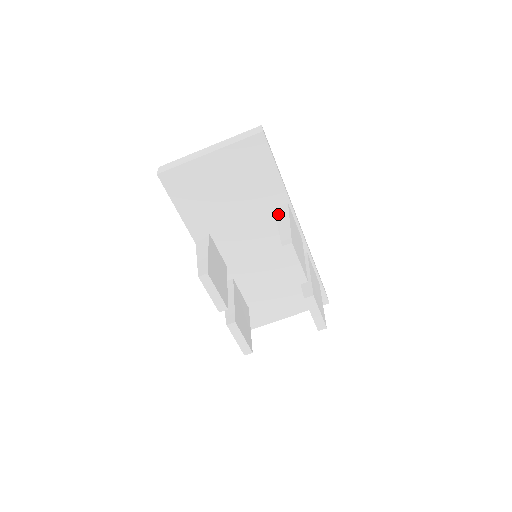
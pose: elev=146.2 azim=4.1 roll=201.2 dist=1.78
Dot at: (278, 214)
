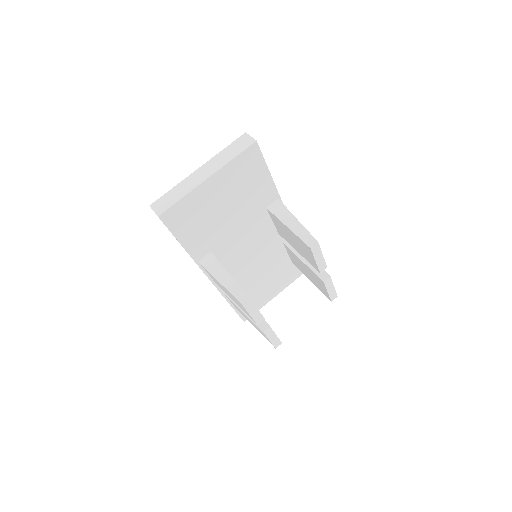
Dot at: (277, 213)
